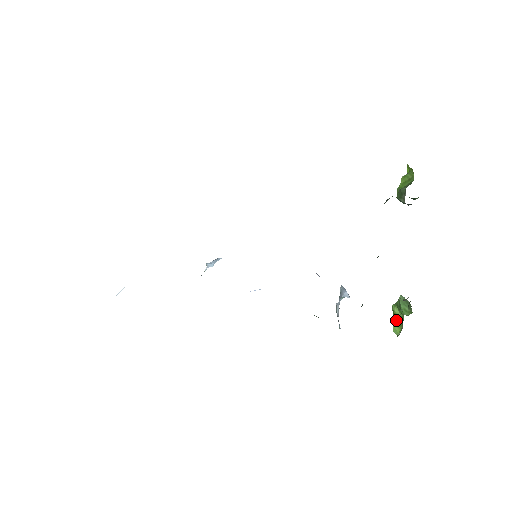
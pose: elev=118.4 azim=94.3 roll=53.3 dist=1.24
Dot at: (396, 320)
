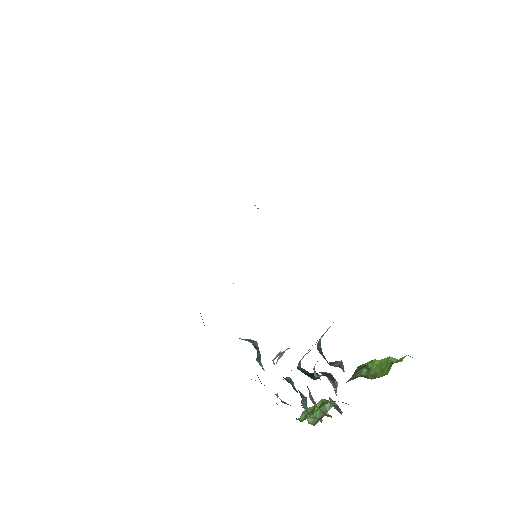
Dot at: (310, 410)
